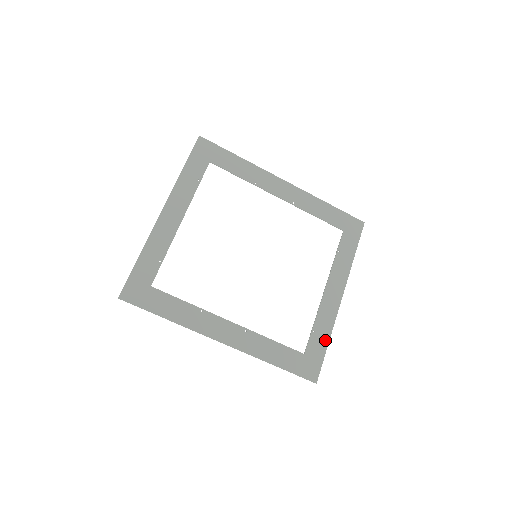
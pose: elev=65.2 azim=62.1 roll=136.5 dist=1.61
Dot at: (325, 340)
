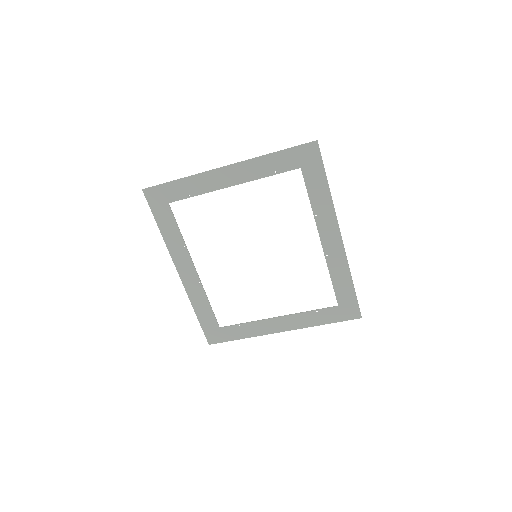
Dot at: (241, 336)
